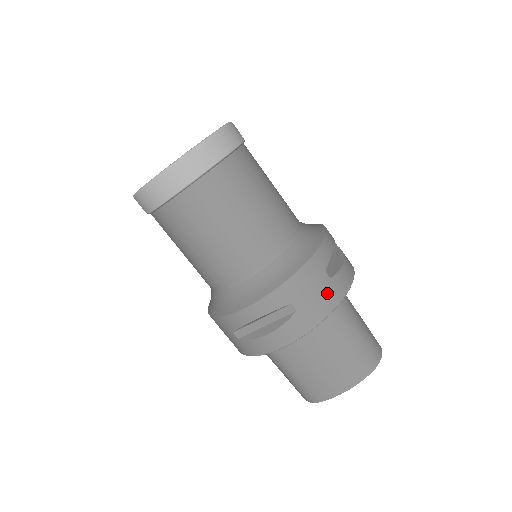
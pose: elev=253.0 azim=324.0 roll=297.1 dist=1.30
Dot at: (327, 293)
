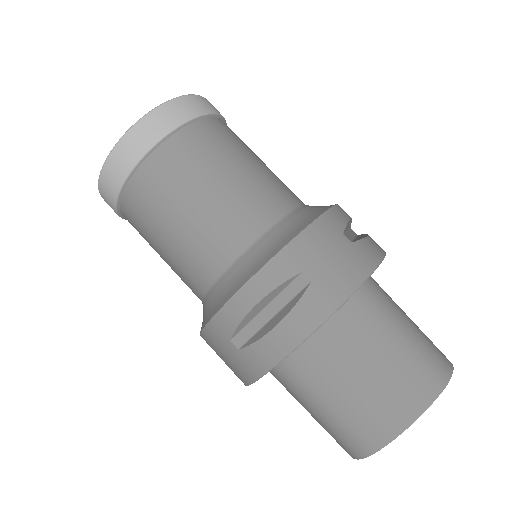
Dot at: (351, 259)
